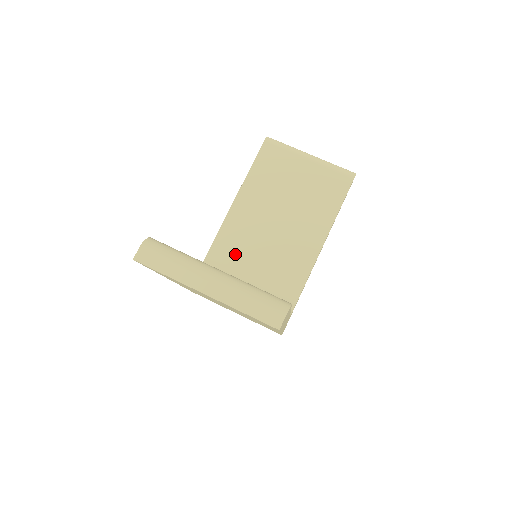
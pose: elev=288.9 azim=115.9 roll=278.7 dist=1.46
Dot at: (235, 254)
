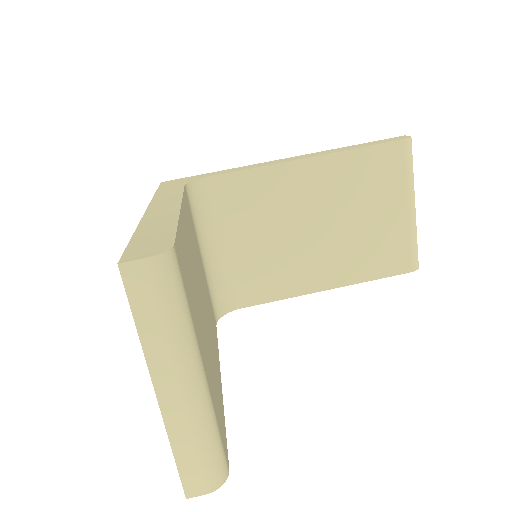
Dot at: (241, 208)
